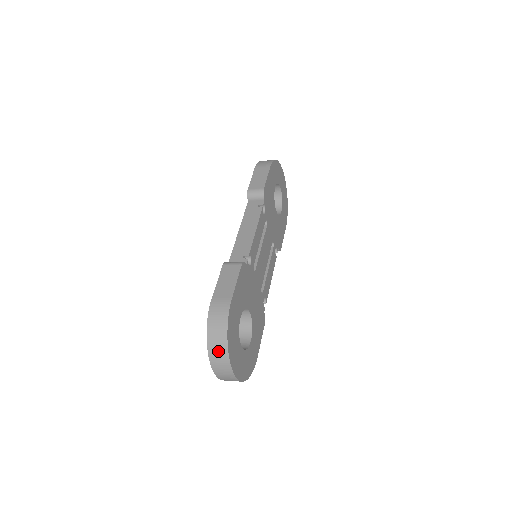
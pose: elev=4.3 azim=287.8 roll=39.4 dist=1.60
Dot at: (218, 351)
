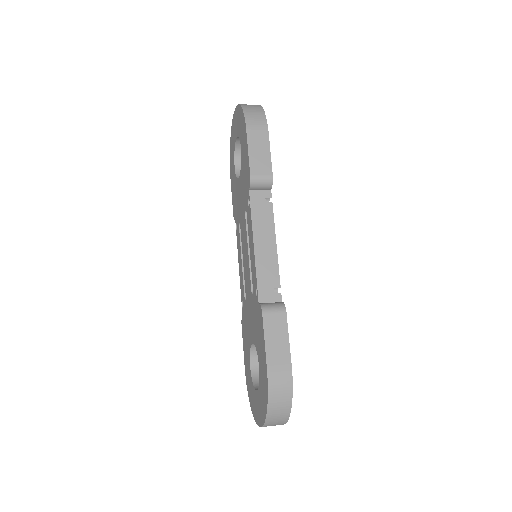
Dot at: (277, 419)
